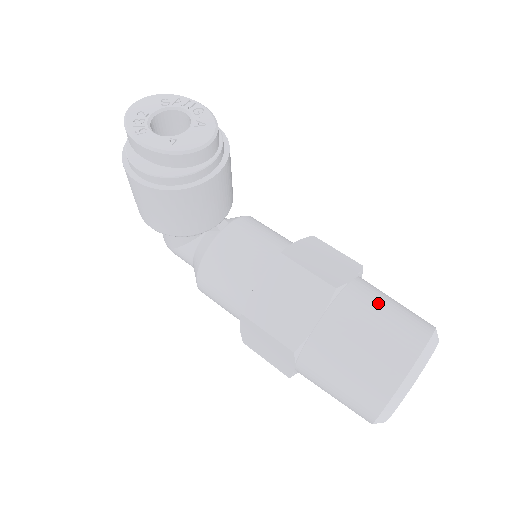
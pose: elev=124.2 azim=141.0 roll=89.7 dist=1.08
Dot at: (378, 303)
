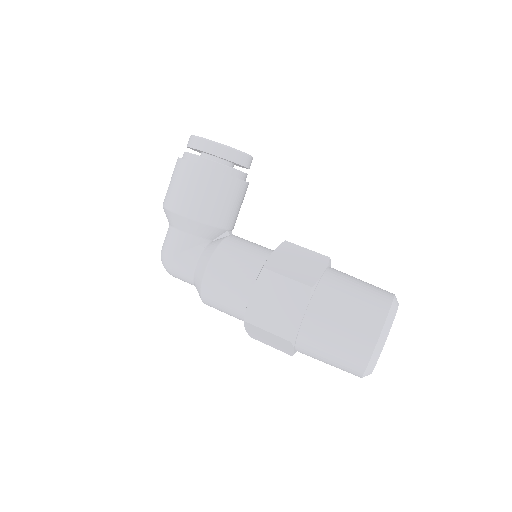
Dot at: occluded
